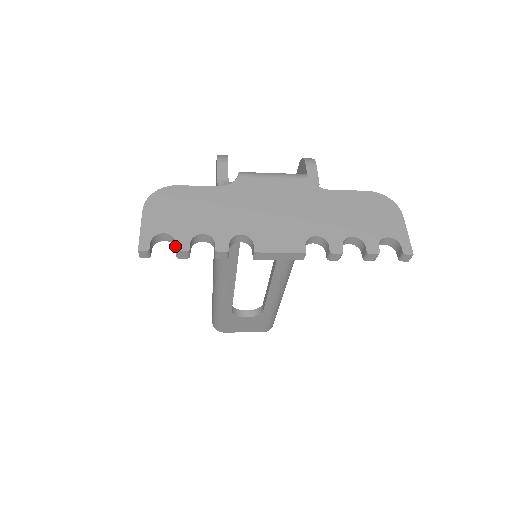
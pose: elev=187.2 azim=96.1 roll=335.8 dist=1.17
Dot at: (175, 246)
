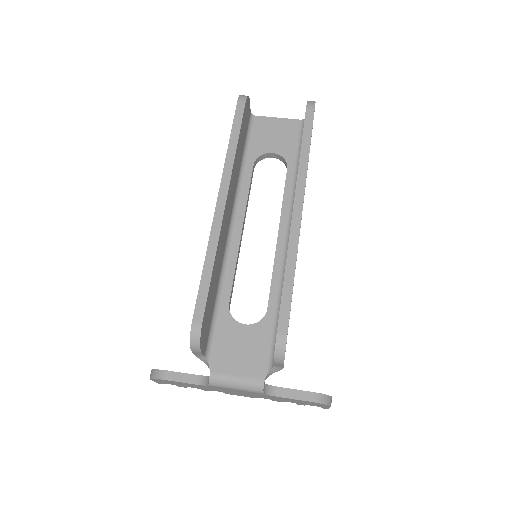
Dot at: (178, 386)
